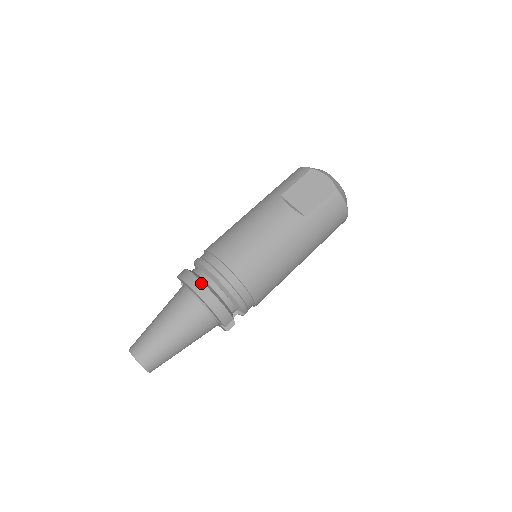
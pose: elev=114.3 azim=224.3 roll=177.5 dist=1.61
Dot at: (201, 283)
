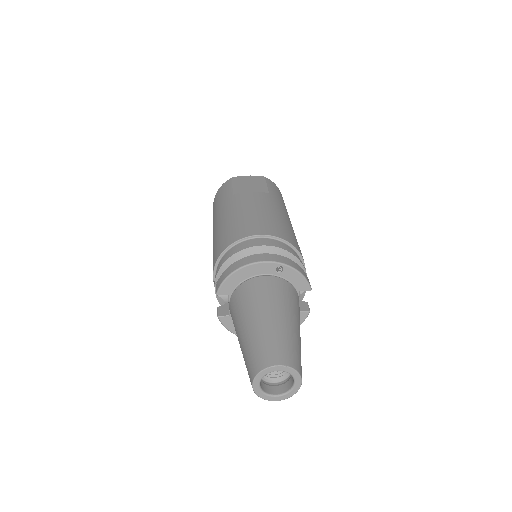
Dot at: (258, 255)
